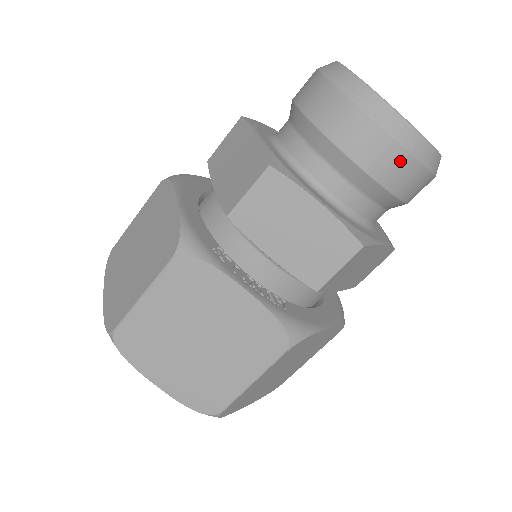
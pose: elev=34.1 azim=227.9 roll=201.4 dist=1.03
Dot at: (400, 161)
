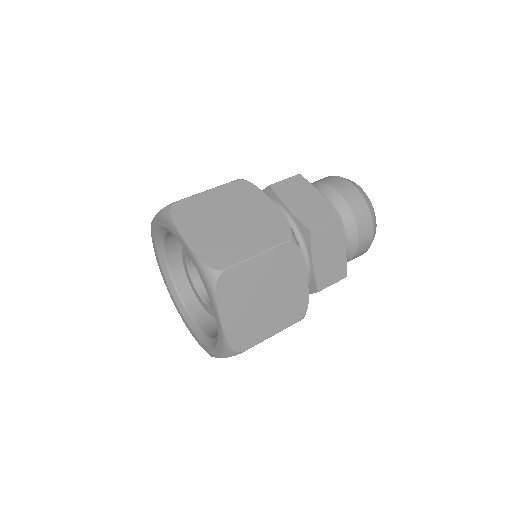
Dot at: (360, 201)
